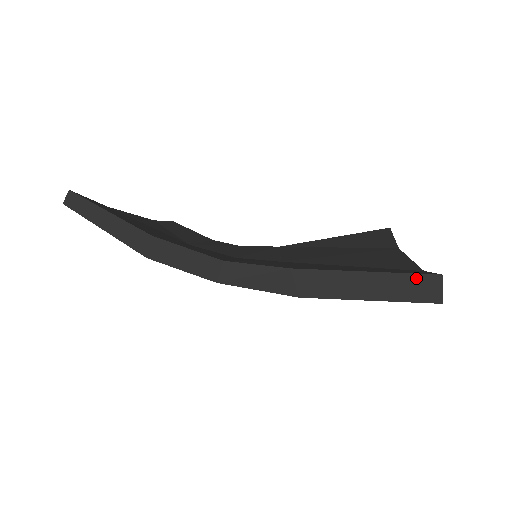
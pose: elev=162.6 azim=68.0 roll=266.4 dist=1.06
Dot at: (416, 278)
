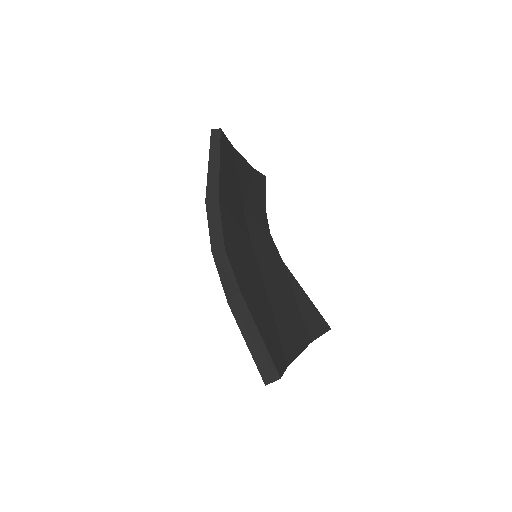
Dot at: (271, 364)
